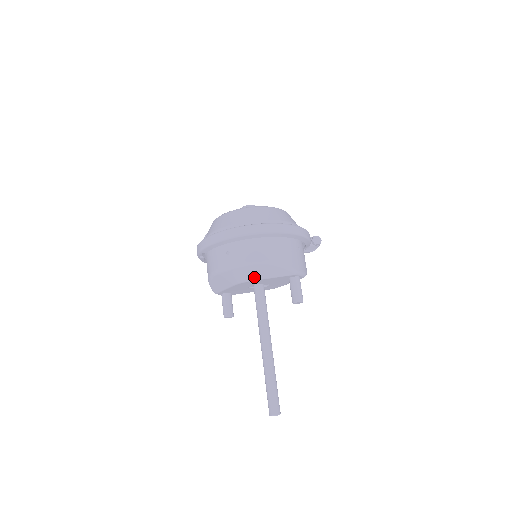
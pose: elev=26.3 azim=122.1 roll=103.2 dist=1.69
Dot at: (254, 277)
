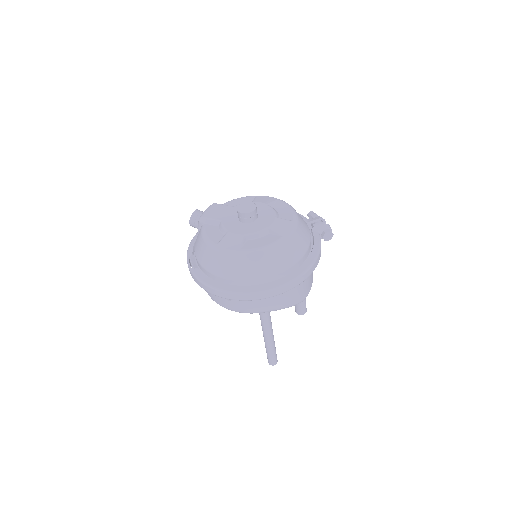
Dot at: occluded
